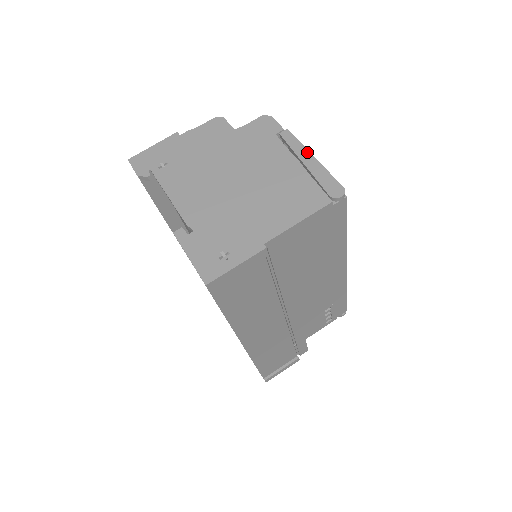
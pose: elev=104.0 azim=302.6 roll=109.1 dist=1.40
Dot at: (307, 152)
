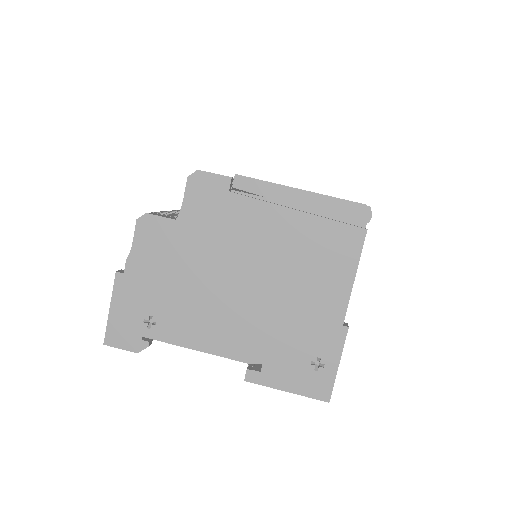
Dot at: (286, 189)
